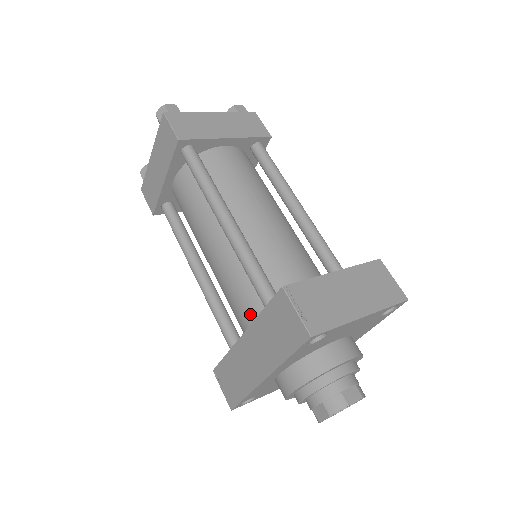
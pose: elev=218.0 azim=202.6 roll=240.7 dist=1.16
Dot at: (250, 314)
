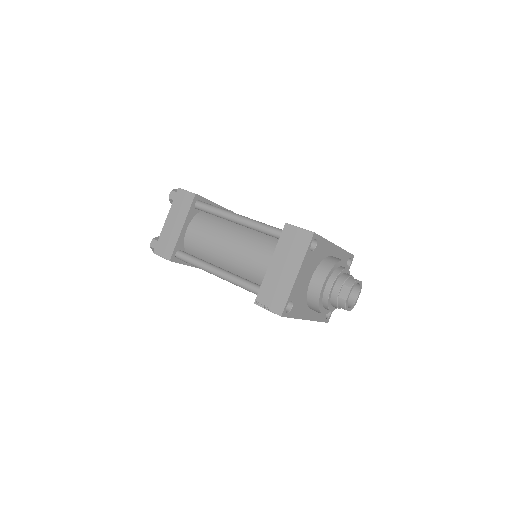
Dot at: occluded
